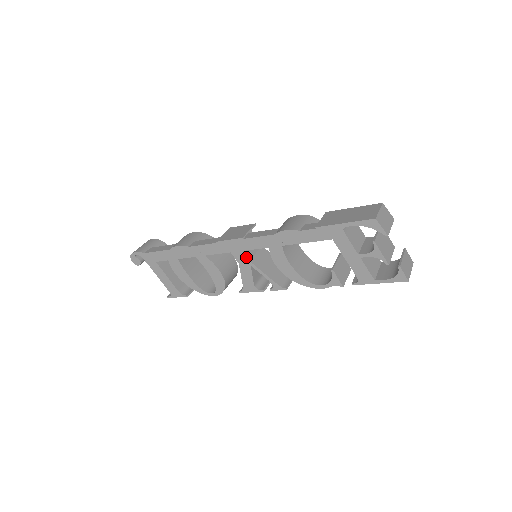
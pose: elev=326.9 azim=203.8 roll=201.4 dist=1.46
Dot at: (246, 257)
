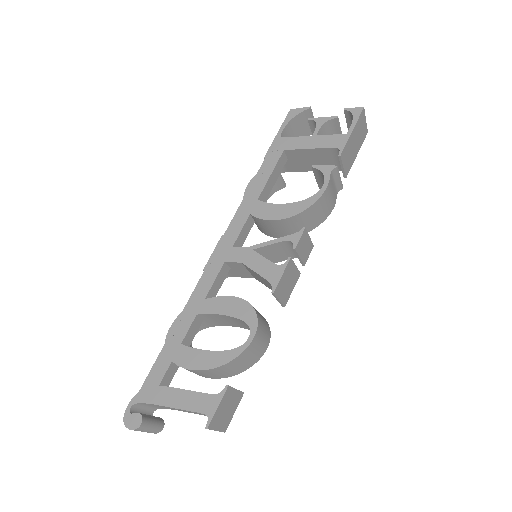
Dot at: (241, 248)
